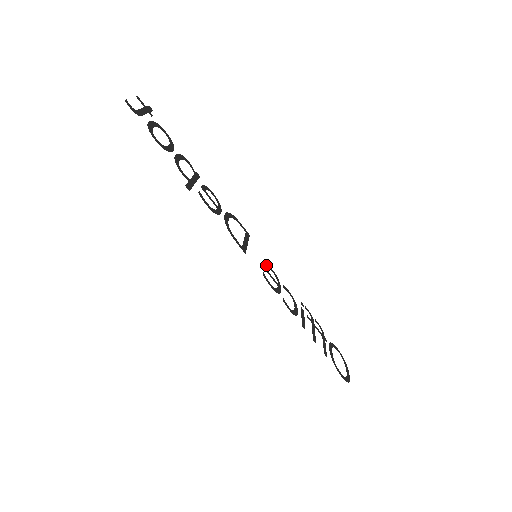
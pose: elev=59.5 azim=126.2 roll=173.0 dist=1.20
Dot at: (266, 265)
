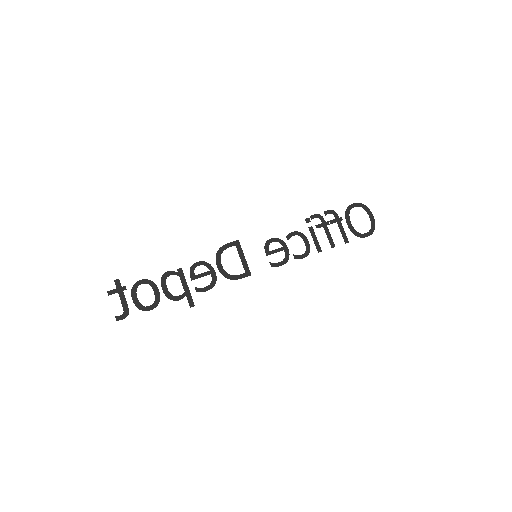
Dot at: (266, 246)
